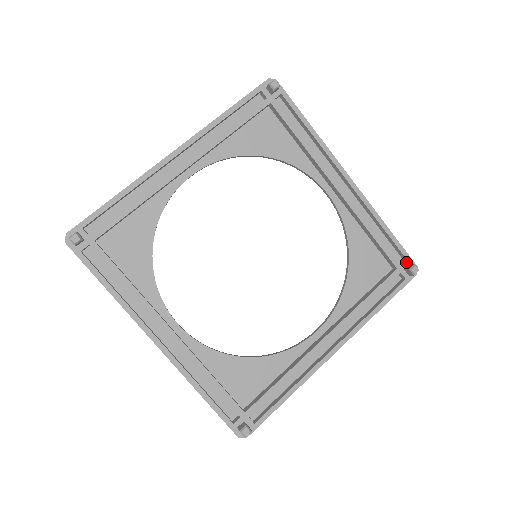
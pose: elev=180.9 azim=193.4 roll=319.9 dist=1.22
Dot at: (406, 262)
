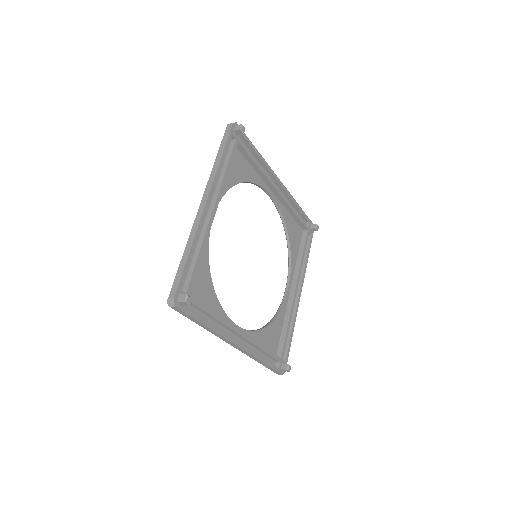
Dot at: (310, 224)
